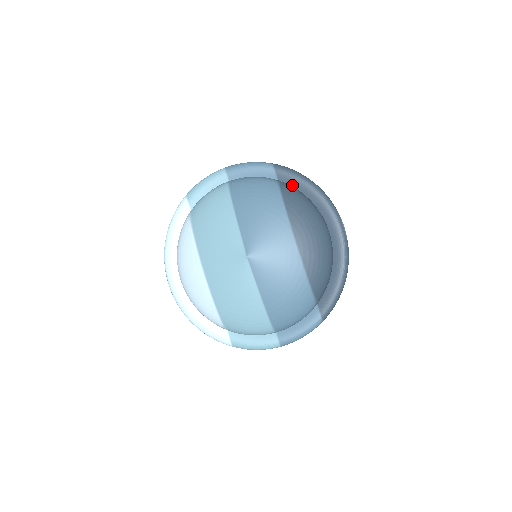
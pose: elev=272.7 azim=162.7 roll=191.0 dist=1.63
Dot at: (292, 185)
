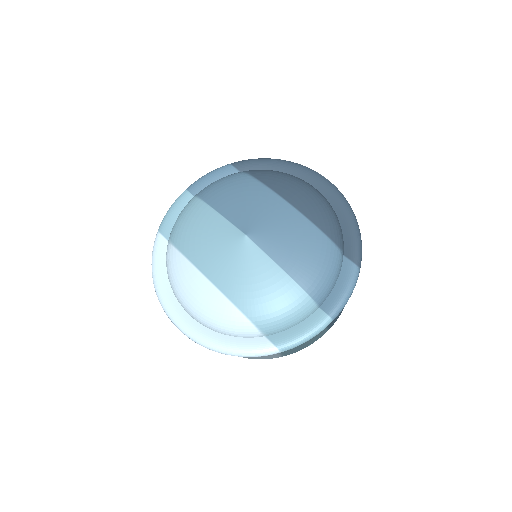
Dot at: occluded
